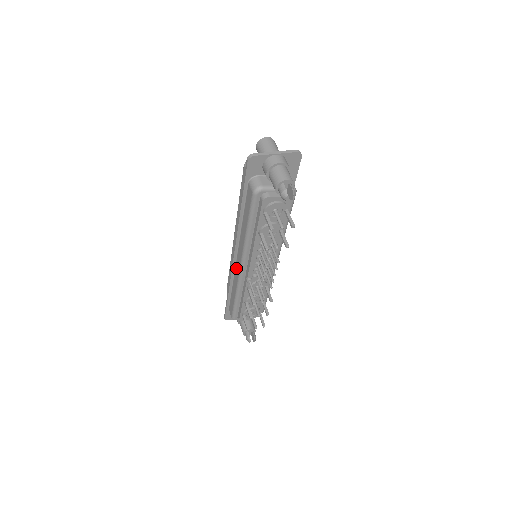
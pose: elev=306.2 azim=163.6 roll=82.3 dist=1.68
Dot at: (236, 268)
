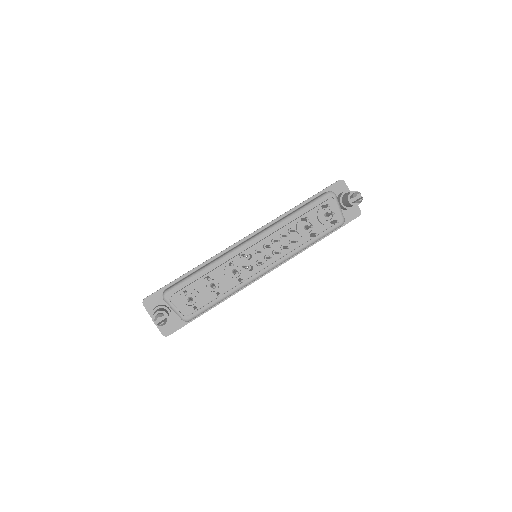
Dot at: (236, 246)
